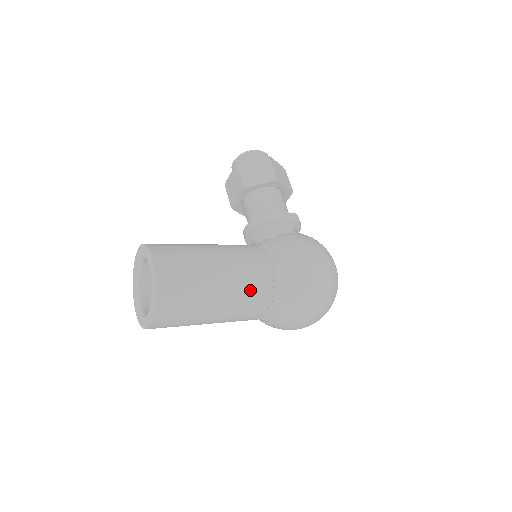
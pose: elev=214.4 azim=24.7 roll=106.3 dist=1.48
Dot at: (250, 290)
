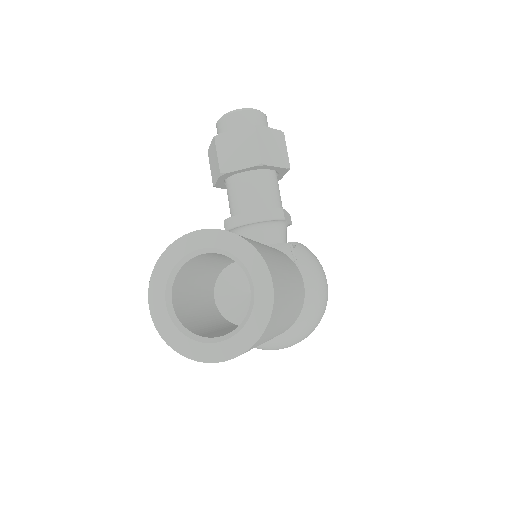
Dot at: (294, 317)
